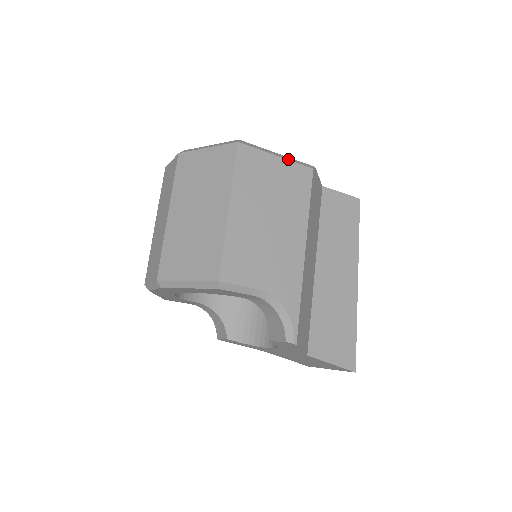
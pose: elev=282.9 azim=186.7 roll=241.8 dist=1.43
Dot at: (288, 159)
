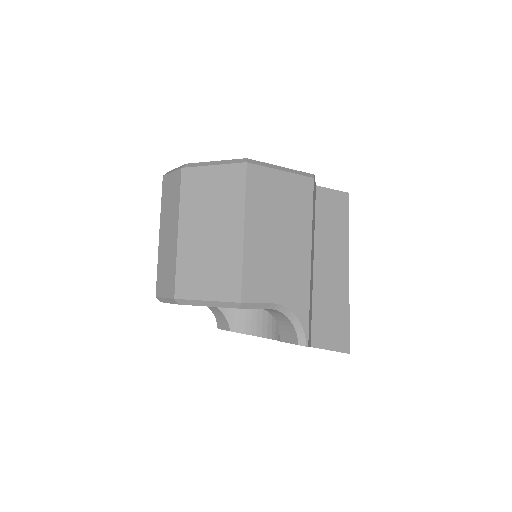
Dot at: (292, 172)
